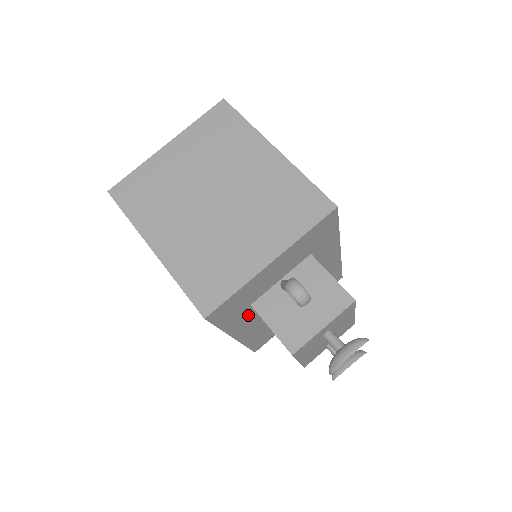
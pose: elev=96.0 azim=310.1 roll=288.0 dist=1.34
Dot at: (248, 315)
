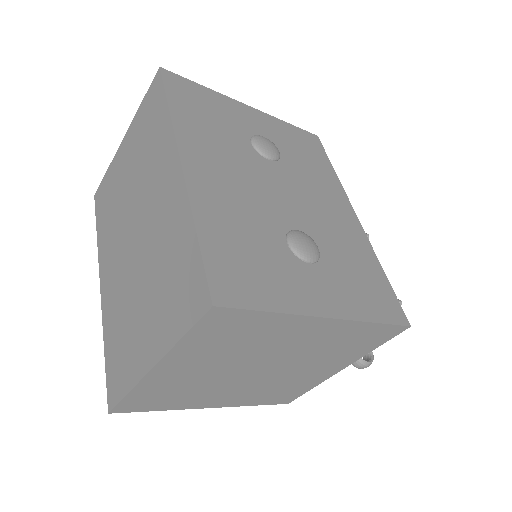
Dot at: occluded
